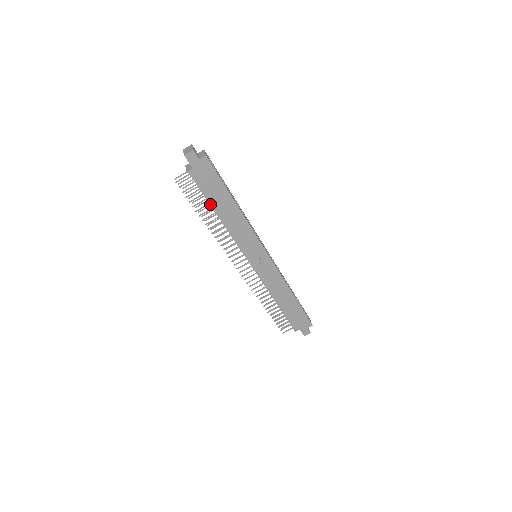
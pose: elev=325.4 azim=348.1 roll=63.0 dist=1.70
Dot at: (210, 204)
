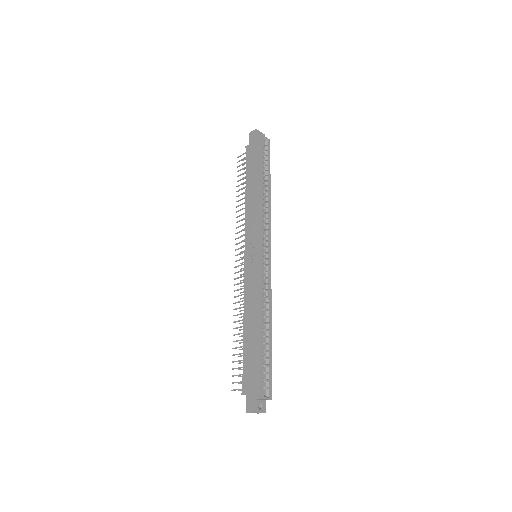
Dot at: occluded
